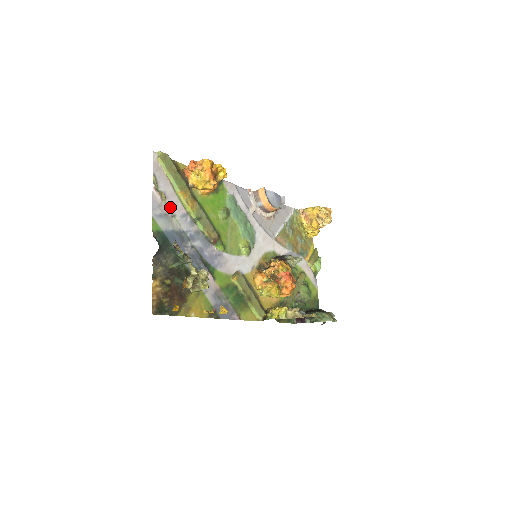
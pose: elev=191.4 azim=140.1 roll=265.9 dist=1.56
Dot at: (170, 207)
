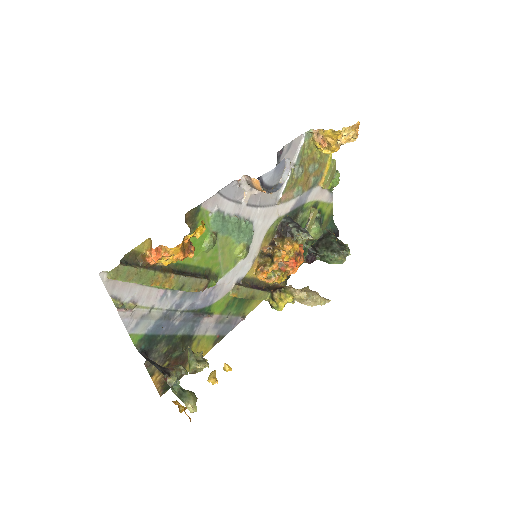
Dot at: (144, 305)
